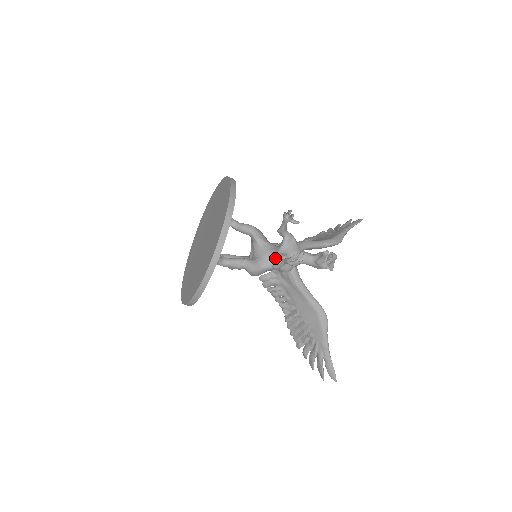
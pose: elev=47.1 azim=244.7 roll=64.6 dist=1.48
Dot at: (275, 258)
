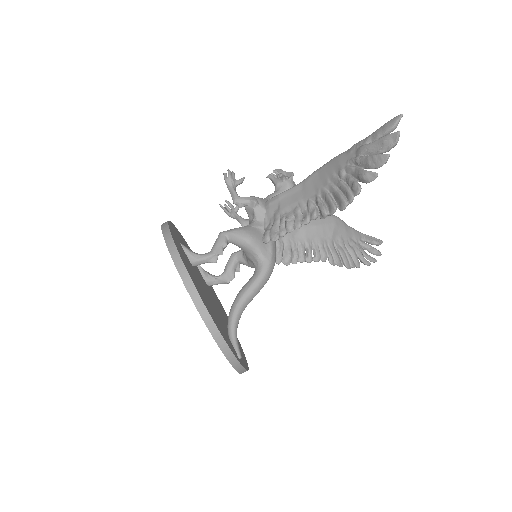
Dot at: (250, 220)
